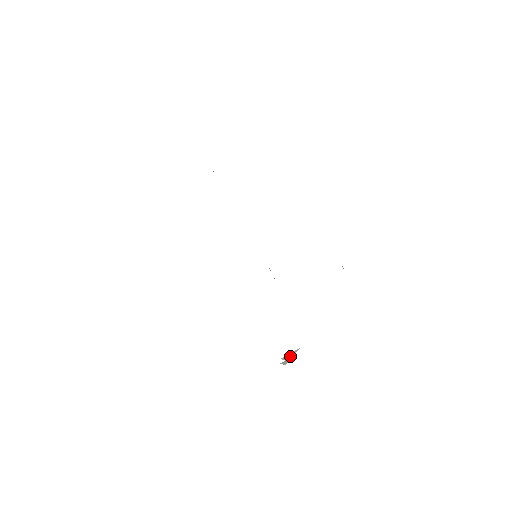
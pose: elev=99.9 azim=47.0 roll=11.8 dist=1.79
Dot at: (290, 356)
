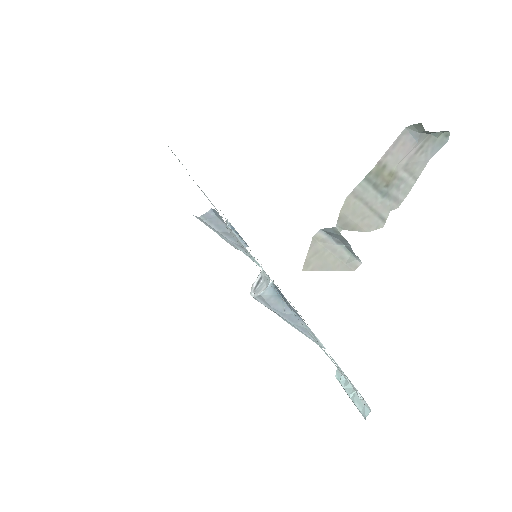
Dot at: (320, 266)
